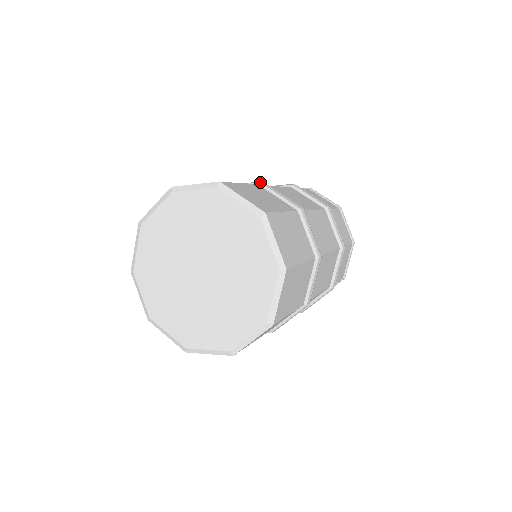
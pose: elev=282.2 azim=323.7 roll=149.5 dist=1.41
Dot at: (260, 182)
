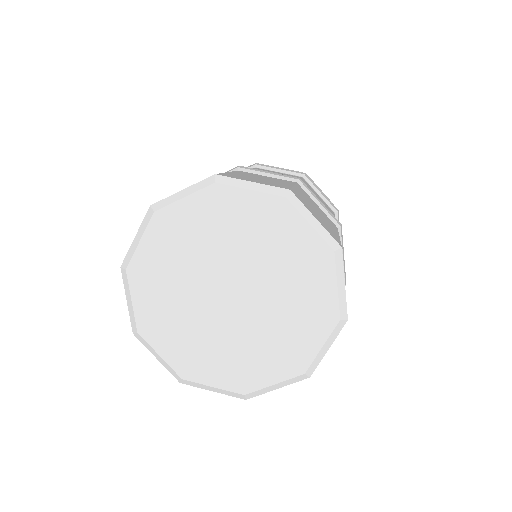
Dot at: (299, 179)
